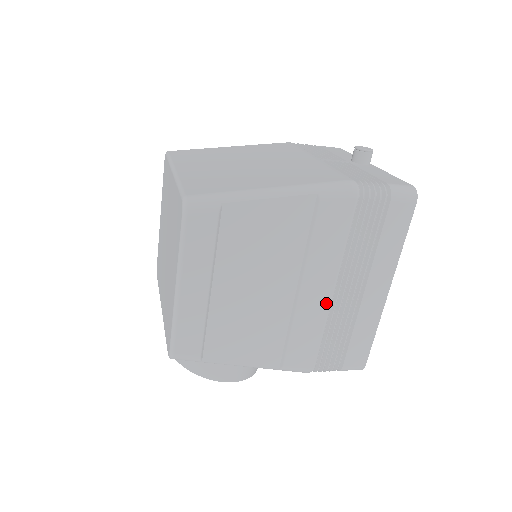
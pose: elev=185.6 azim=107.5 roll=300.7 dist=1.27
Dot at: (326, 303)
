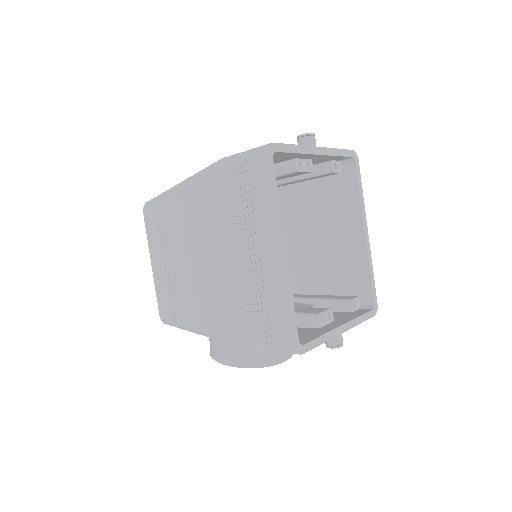
Dot at: (234, 269)
